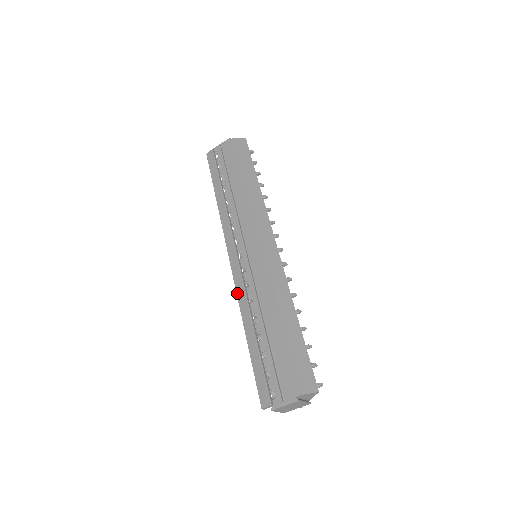
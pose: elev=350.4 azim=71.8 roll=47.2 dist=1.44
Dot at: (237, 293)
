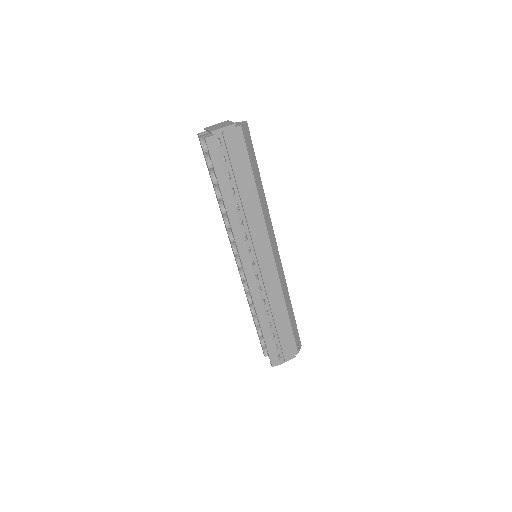
Dot at: (253, 297)
